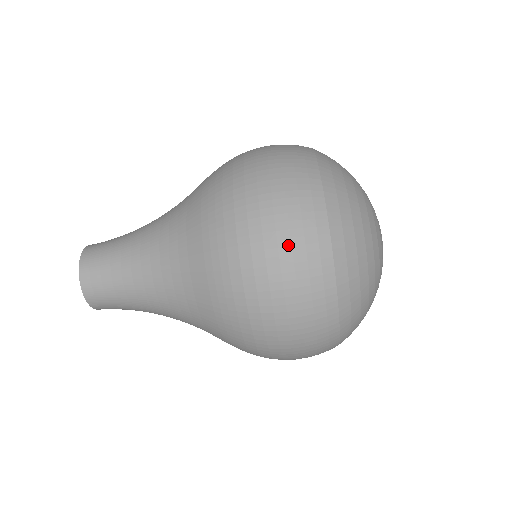
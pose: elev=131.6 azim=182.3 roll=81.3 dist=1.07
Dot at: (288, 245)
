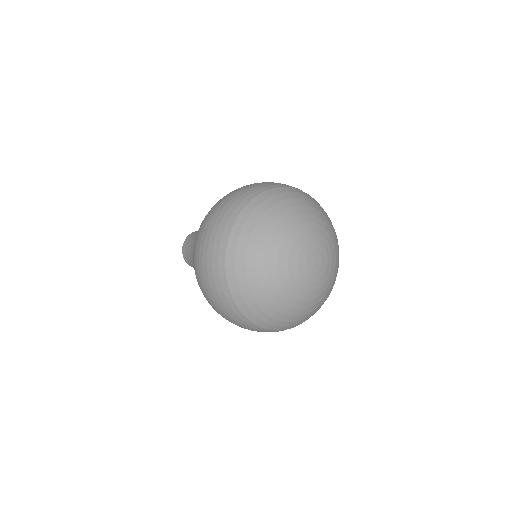
Dot at: (209, 237)
